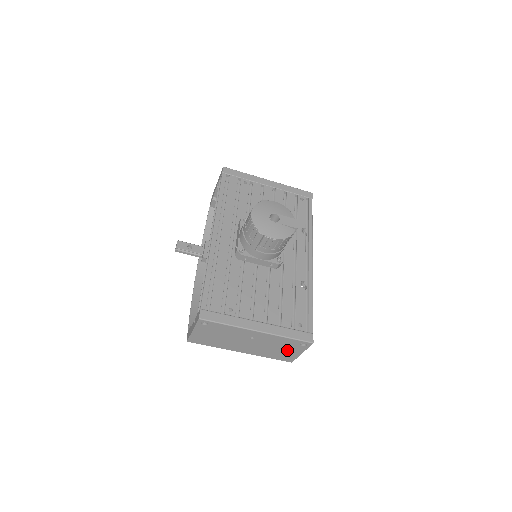
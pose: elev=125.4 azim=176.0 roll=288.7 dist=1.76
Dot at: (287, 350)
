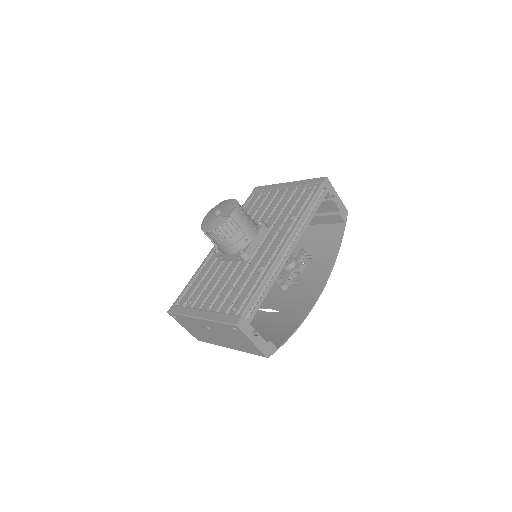
Dot at: (241, 339)
